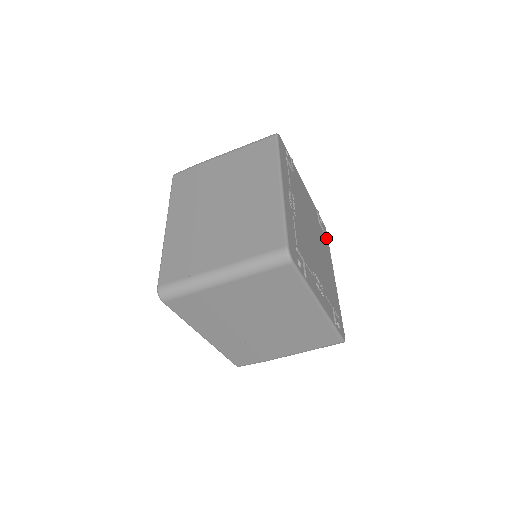
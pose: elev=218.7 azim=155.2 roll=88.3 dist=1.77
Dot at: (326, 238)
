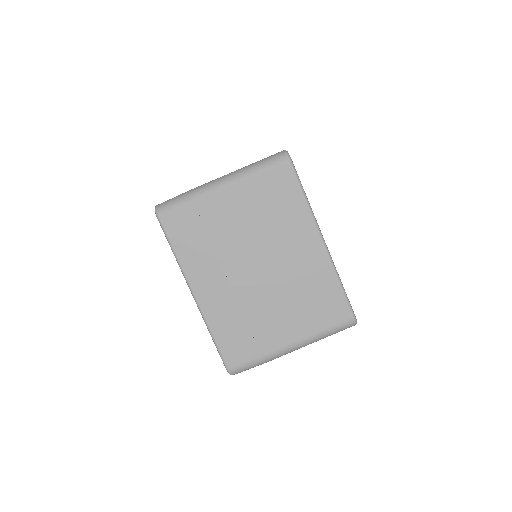
Dot at: occluded
